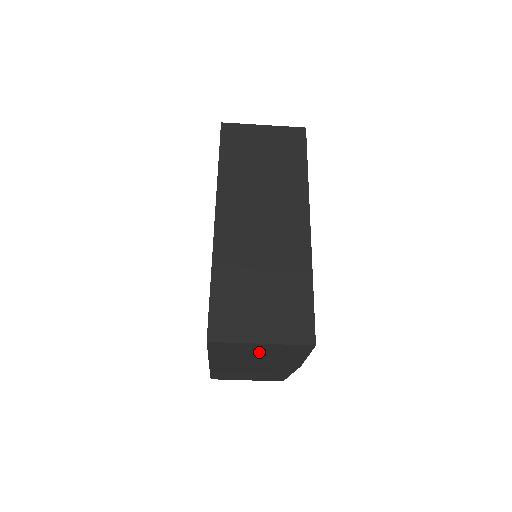
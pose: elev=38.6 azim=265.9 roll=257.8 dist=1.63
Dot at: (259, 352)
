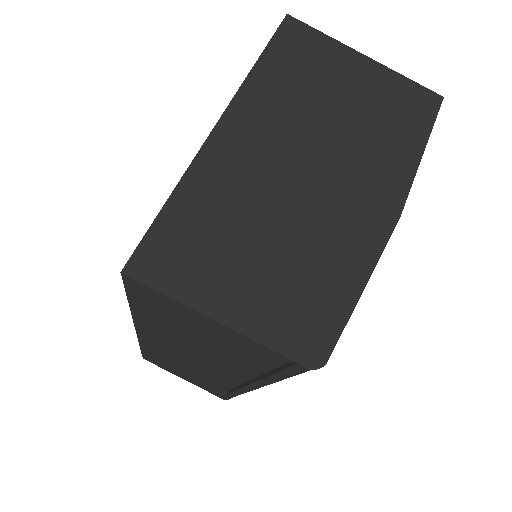
Dot at: (347, 94)
